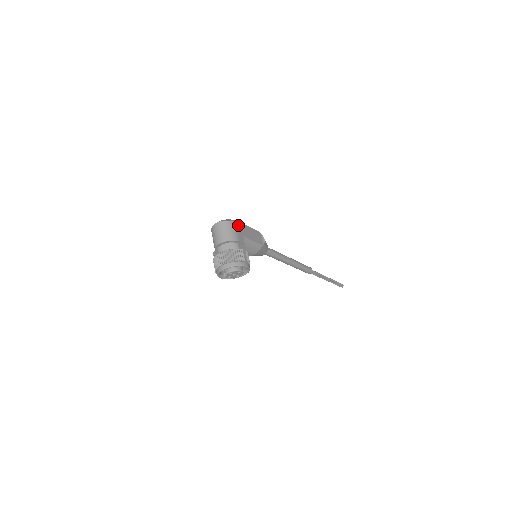
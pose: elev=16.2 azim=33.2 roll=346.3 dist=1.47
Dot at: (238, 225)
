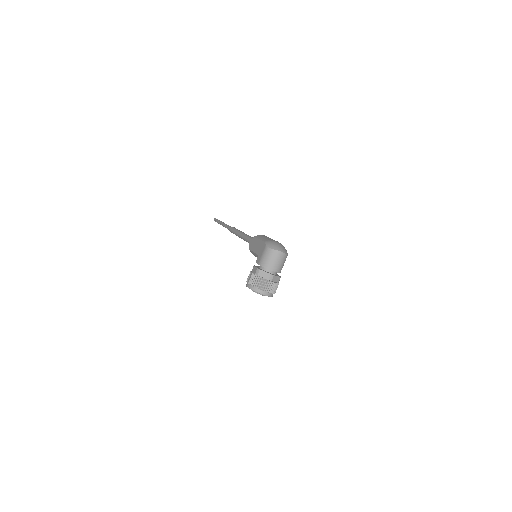
Dot at: occluded
